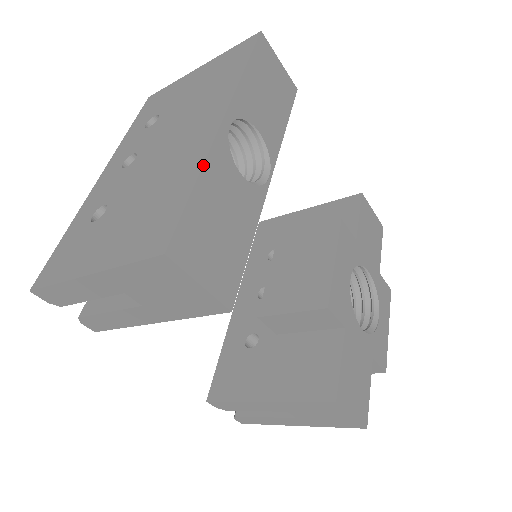
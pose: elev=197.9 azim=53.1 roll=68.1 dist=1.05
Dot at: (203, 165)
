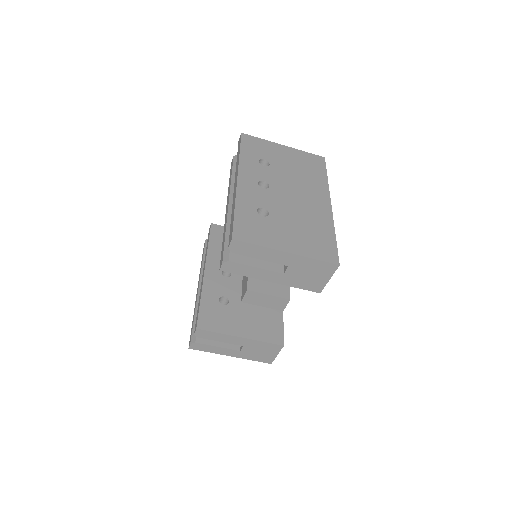
Dot at: (334, 227)
